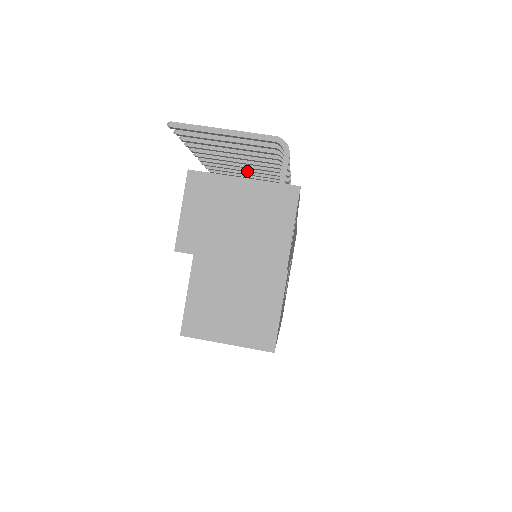
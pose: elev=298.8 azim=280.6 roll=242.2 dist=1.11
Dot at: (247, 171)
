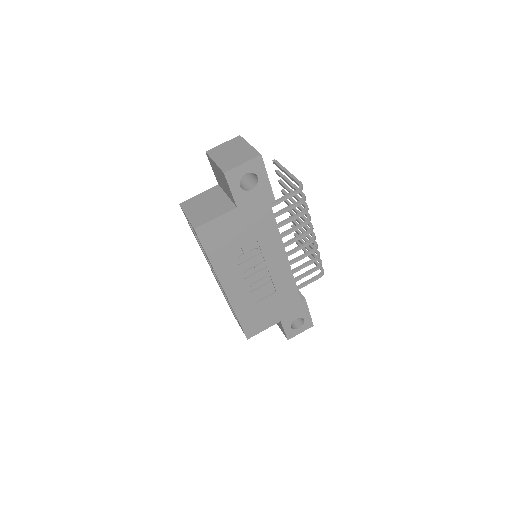
Dot at: (305, 241)
